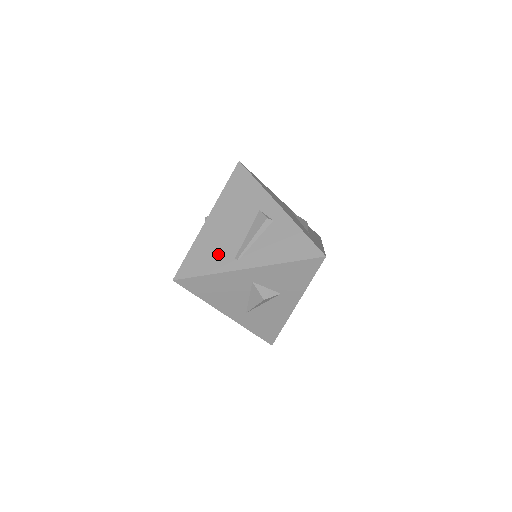
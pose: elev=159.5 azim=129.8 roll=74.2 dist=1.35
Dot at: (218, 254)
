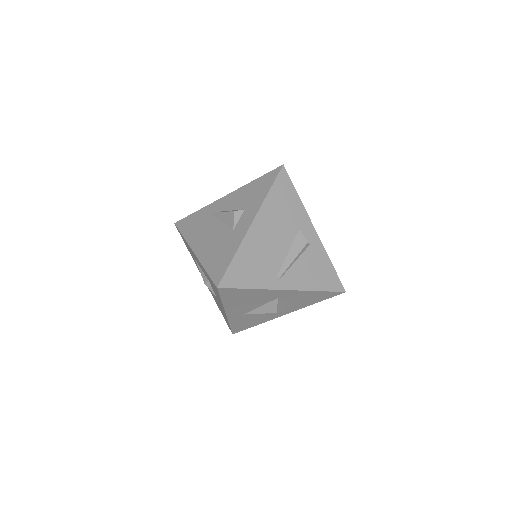
Dot at: (262, 268)
